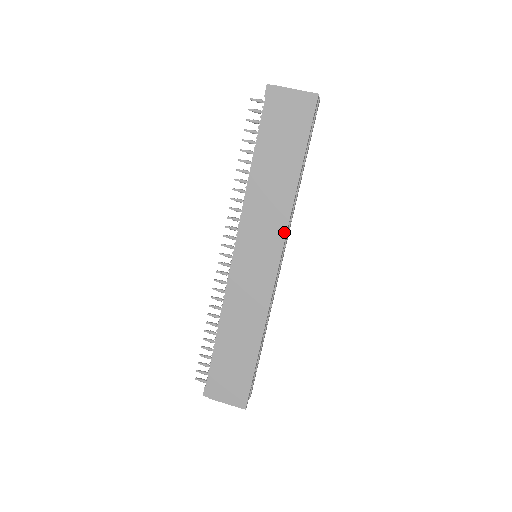
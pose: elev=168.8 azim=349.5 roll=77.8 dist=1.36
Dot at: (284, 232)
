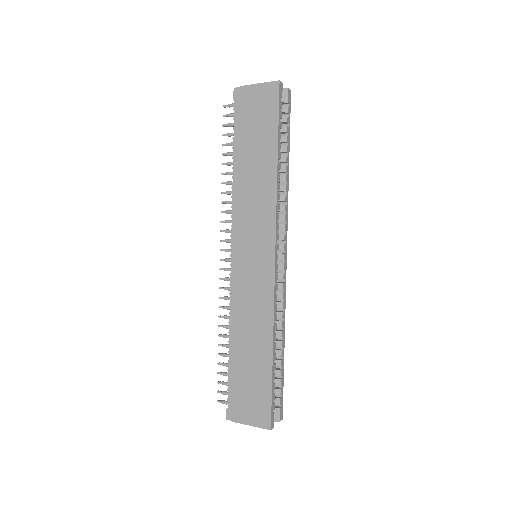
Dot at: (273, 221)
